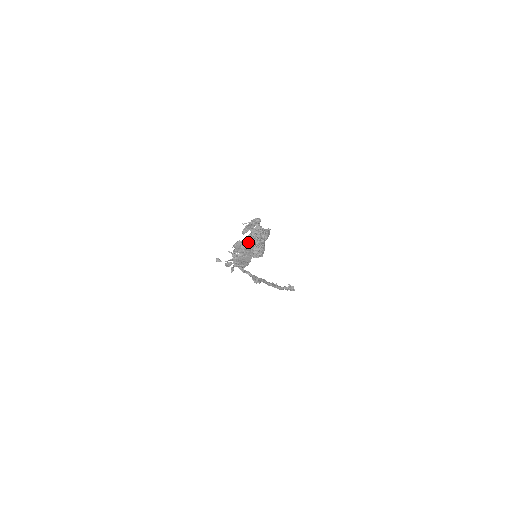
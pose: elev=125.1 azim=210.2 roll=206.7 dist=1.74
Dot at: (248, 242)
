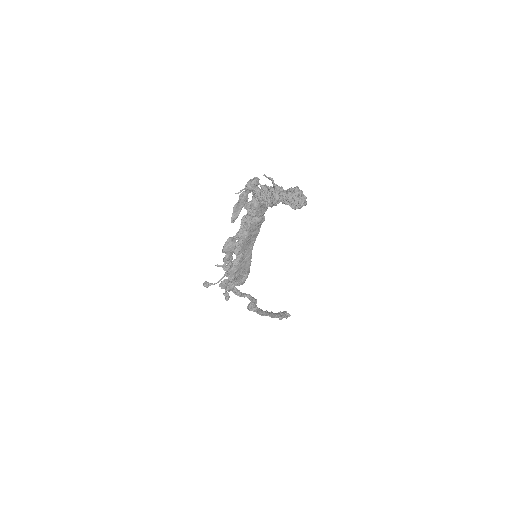
Dot at: (245, 231)
